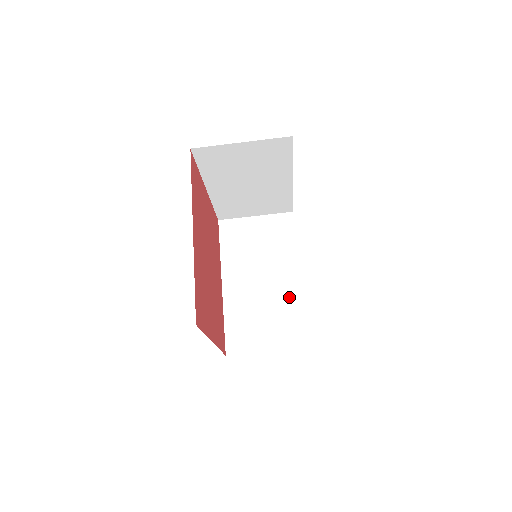
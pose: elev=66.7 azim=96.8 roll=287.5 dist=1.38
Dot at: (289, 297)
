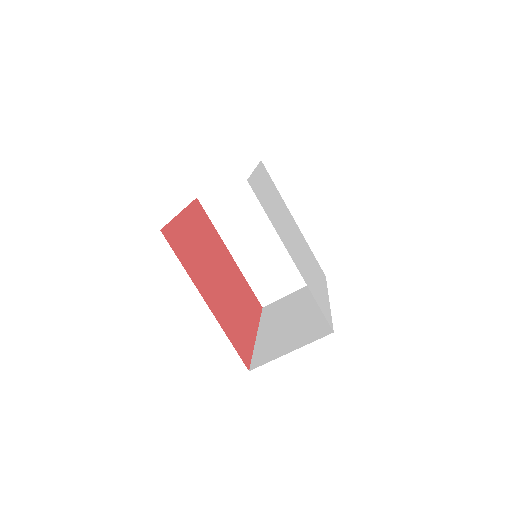
Dot at: occluded
